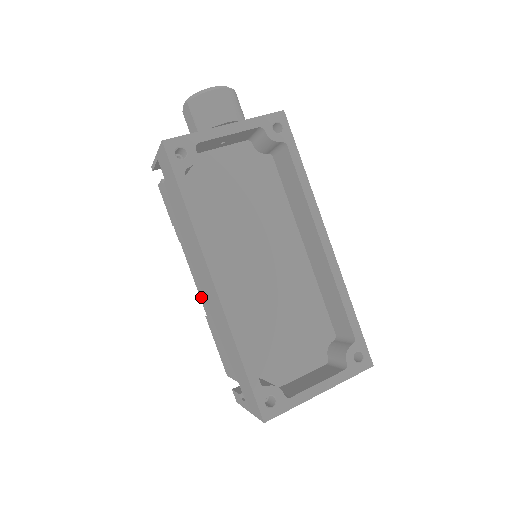
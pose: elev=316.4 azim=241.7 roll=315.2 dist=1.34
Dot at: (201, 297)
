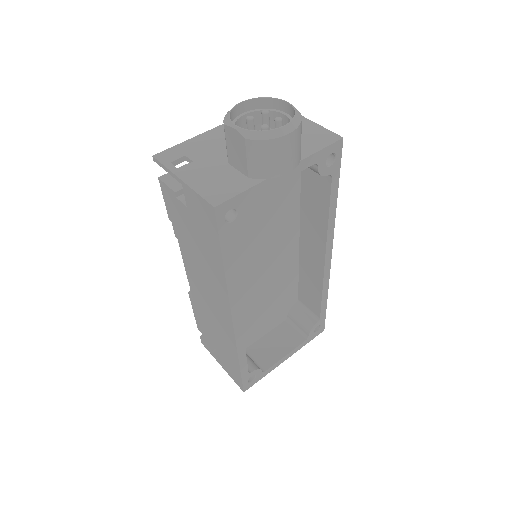
Dot at: (192, 286)
